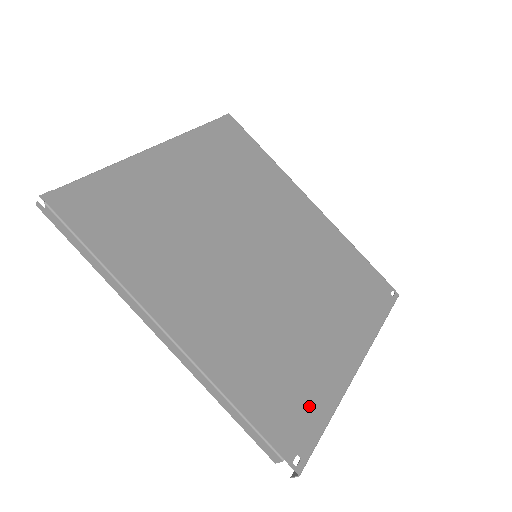
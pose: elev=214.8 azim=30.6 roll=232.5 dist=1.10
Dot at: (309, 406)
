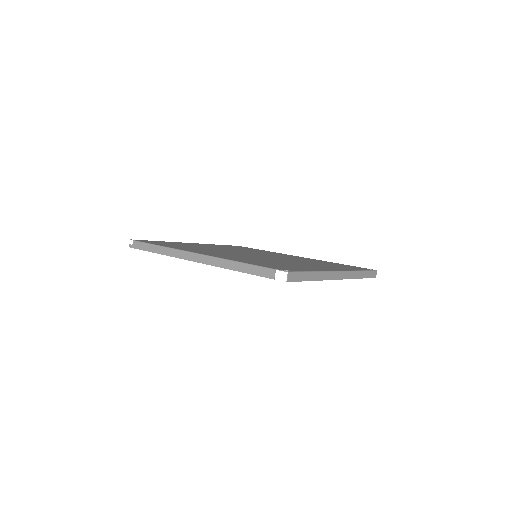
Dot at: (296, 268)
